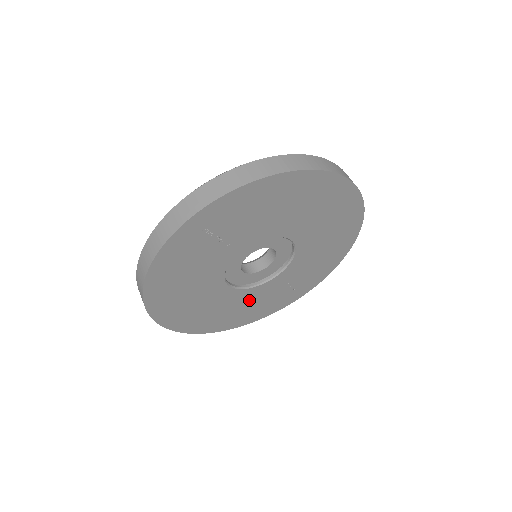
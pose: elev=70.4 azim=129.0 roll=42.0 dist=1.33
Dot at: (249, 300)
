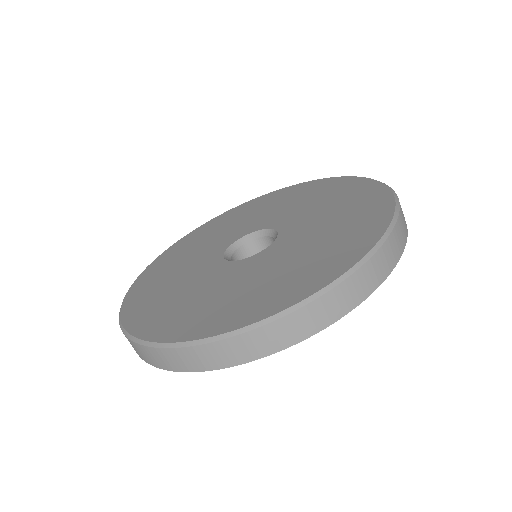
Dot at: occluded
